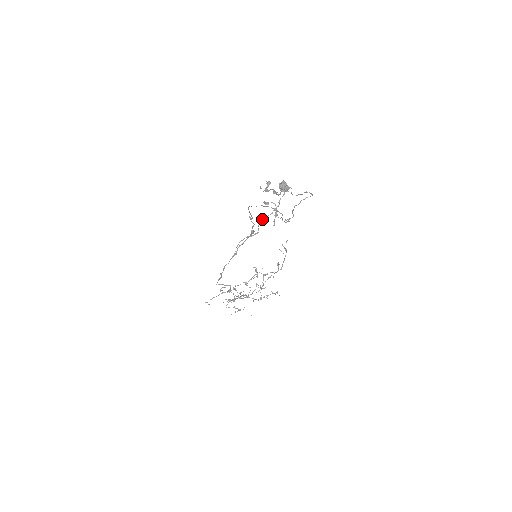
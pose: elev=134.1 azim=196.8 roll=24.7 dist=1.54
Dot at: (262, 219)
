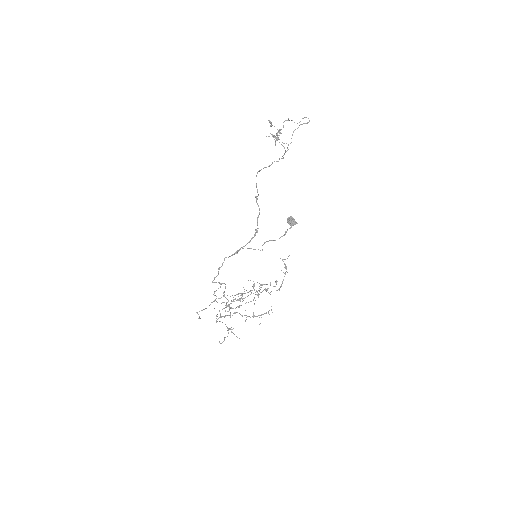
Dot at: (268, 241)
